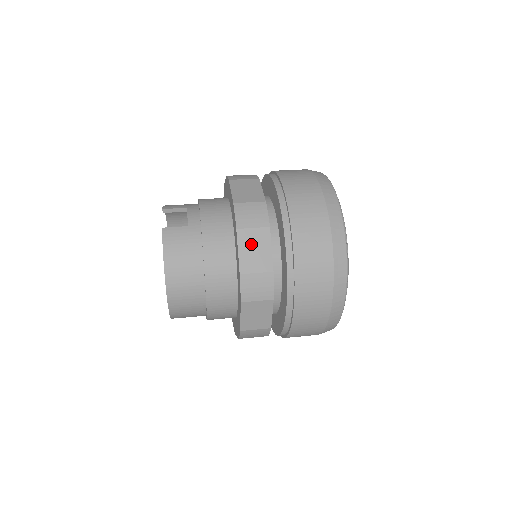
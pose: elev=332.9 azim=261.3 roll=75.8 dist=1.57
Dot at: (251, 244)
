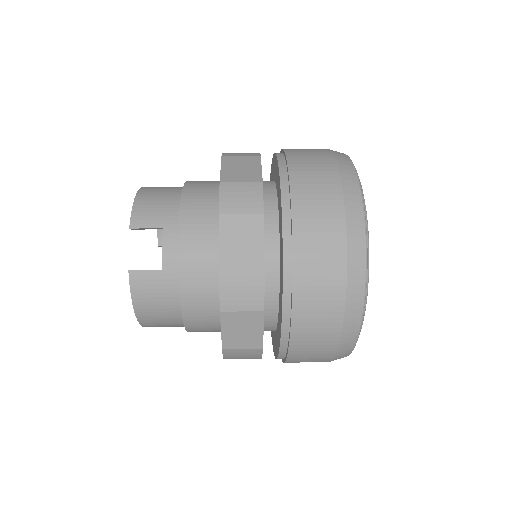
Dot at: (238, 325)
